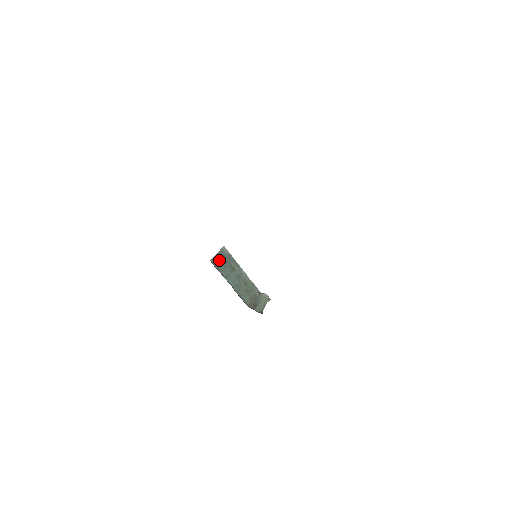
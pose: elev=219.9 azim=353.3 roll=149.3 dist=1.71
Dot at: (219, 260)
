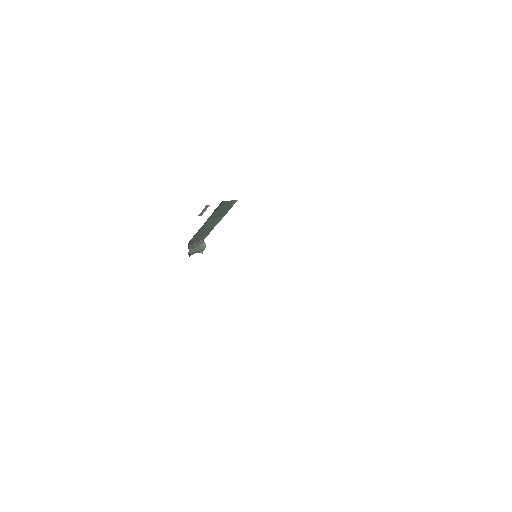
Dot at: (224, 205)
